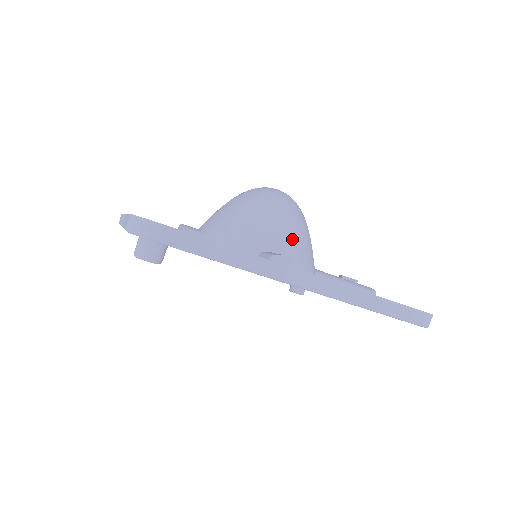
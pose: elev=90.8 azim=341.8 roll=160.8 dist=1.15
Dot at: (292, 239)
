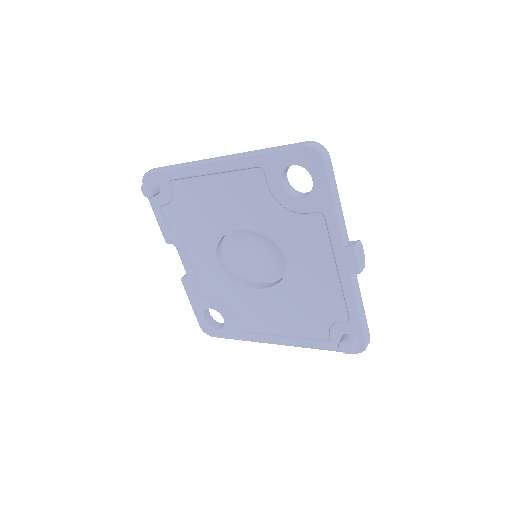
Dot at: occluded
